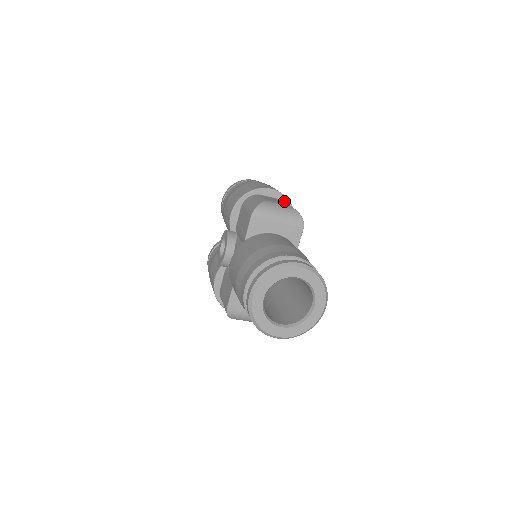
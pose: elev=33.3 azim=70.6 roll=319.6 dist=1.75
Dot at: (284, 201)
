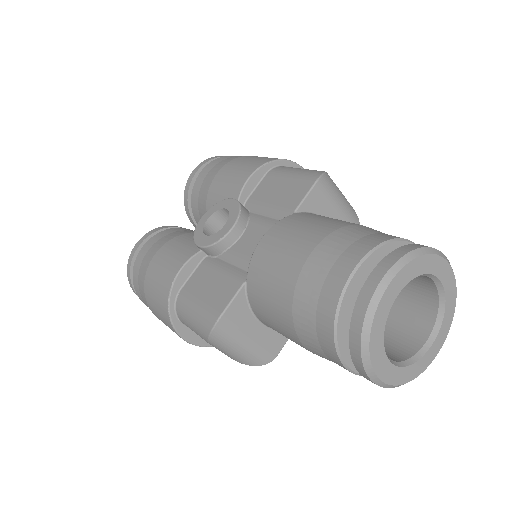
Dot at: occluded
